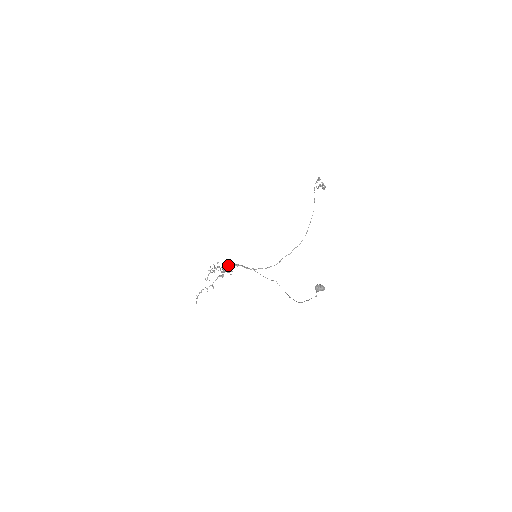
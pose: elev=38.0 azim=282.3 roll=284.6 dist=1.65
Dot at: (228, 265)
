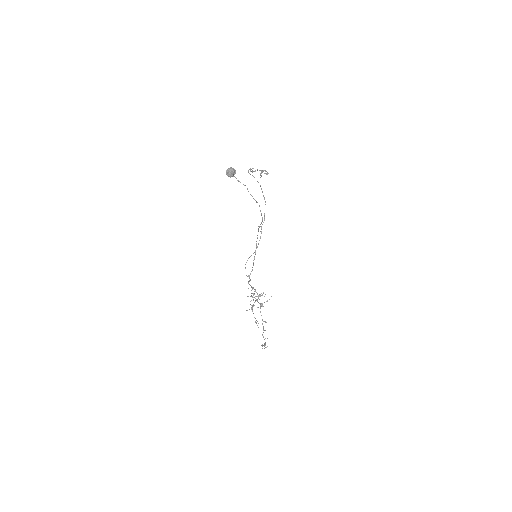
Dot at: occluded
